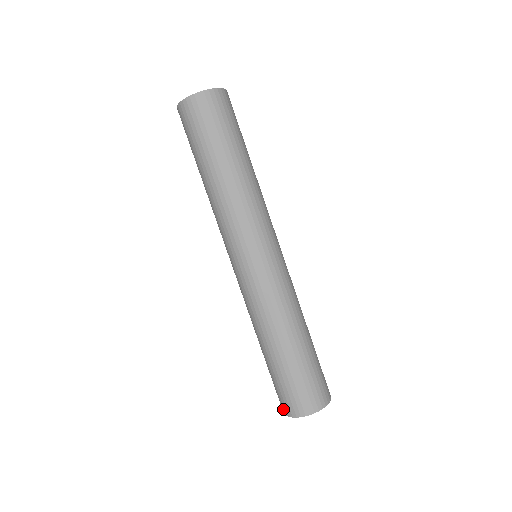
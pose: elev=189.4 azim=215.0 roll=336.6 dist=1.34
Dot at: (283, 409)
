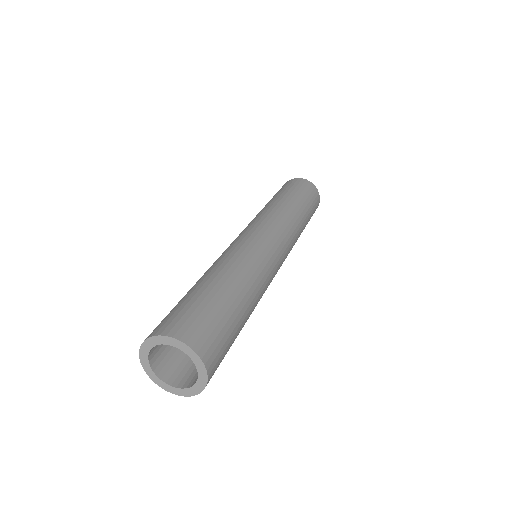
Dot at: occluded
